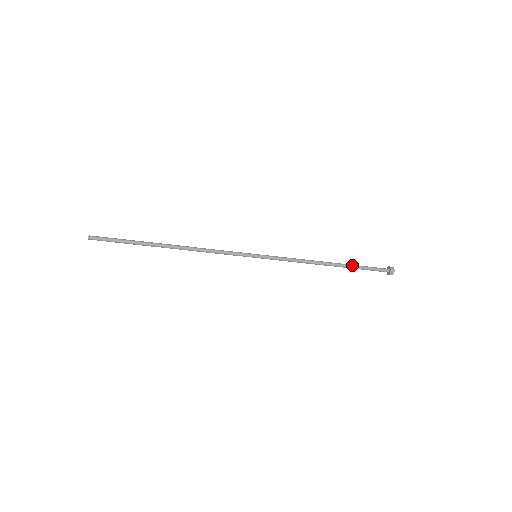
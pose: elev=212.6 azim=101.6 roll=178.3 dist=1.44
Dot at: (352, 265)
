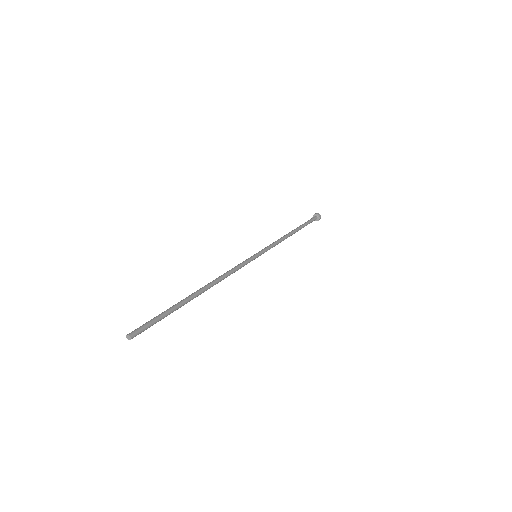
Dot at: (302, 225)
